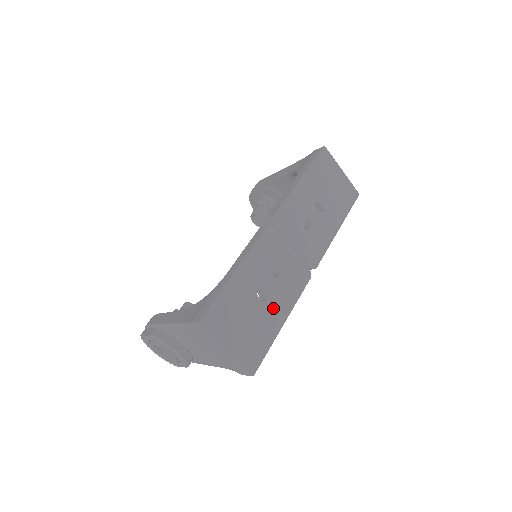
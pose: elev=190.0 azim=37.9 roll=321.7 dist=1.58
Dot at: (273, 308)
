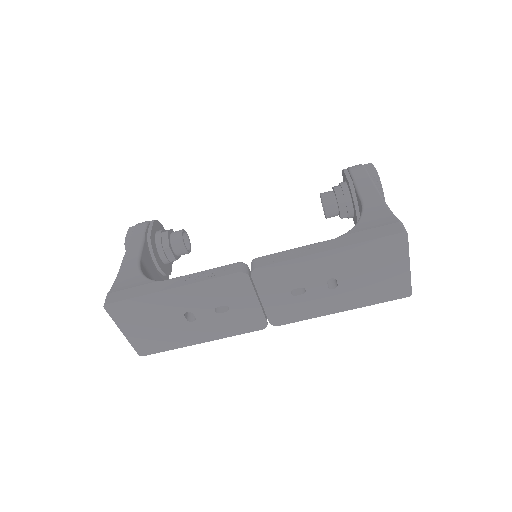
Dot at: (196, 329)
